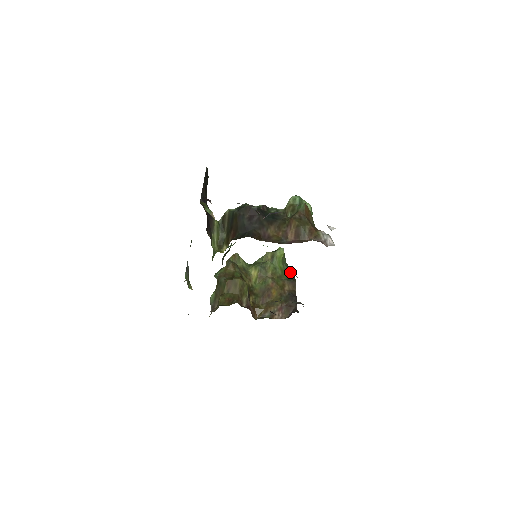
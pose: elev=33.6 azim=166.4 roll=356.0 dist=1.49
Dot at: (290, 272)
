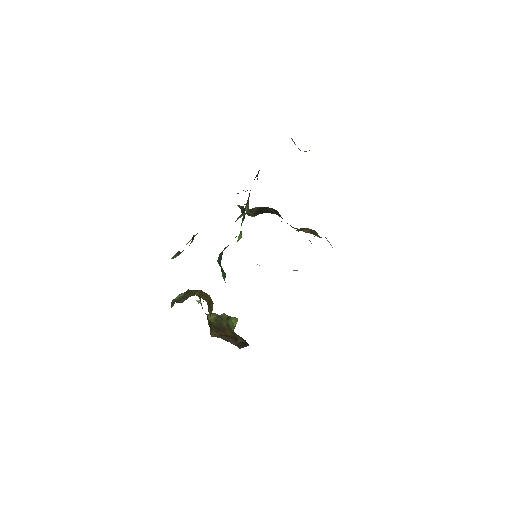
Dot at: occluded
